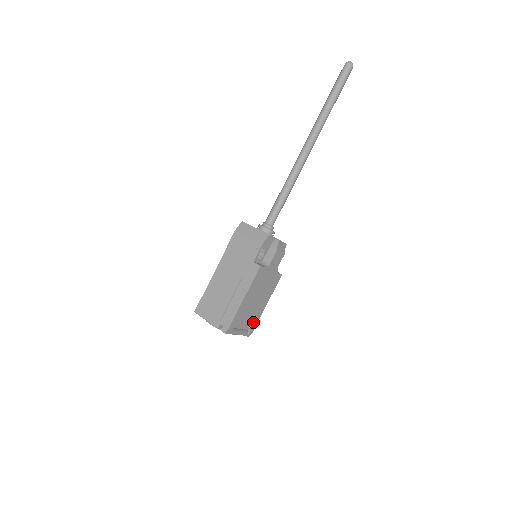
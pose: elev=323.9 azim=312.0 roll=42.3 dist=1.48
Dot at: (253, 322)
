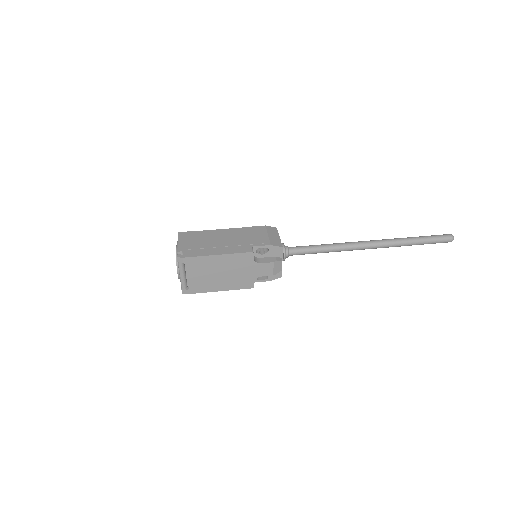
Dot at: (198, 286)
